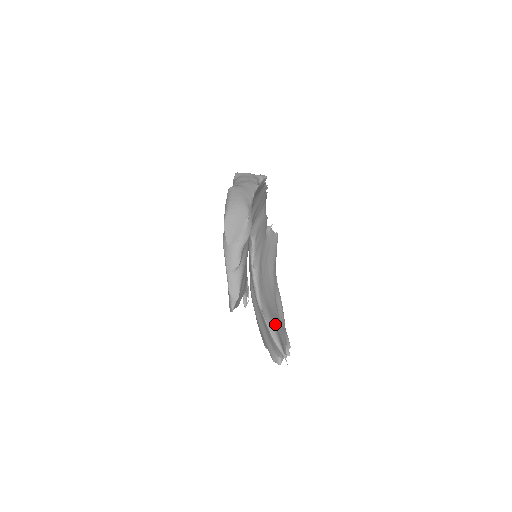
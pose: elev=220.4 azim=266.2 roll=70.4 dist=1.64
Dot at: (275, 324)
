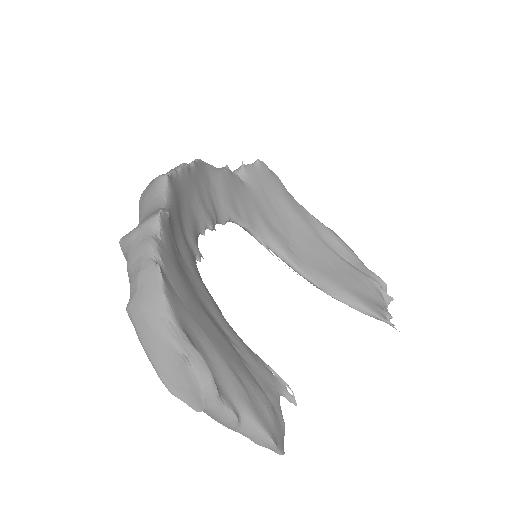
Dot at: (347, 287)
